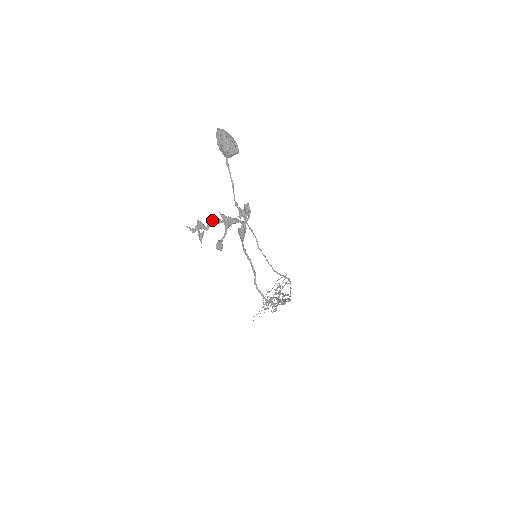
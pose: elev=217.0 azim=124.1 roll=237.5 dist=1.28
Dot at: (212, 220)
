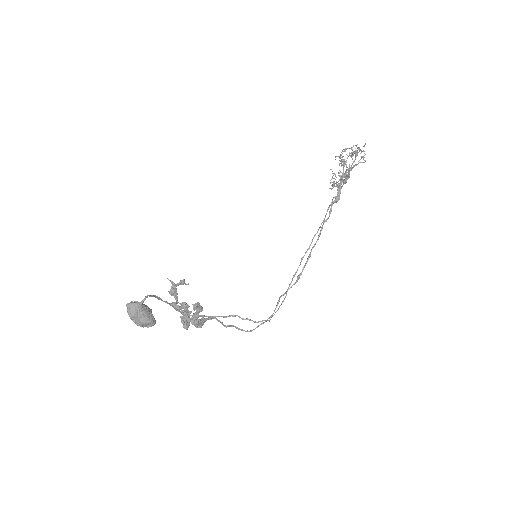
Dot at: occluded
